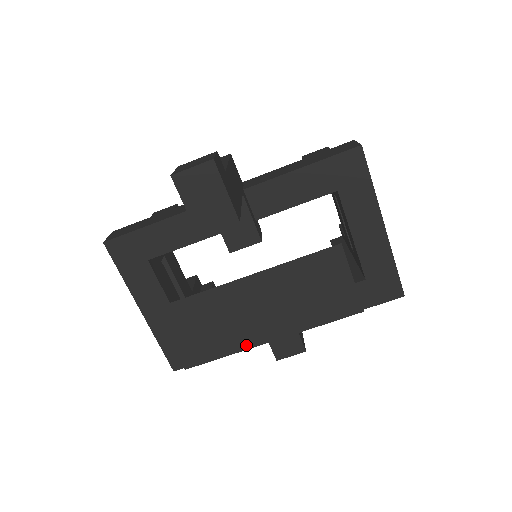
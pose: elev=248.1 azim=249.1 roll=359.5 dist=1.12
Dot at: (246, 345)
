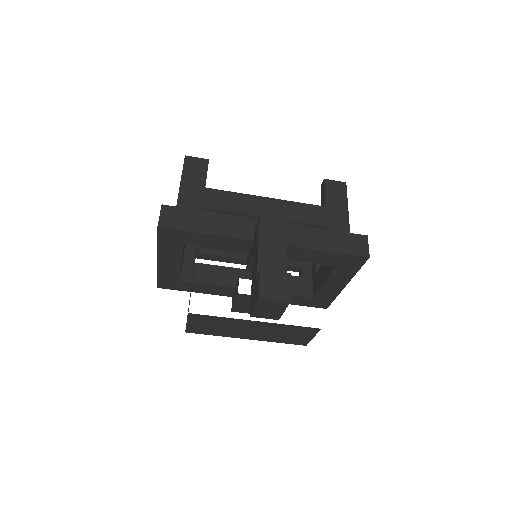
Dot at: (231, 336)
